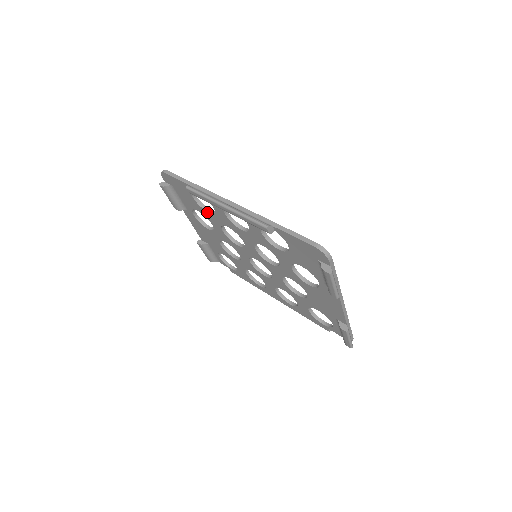
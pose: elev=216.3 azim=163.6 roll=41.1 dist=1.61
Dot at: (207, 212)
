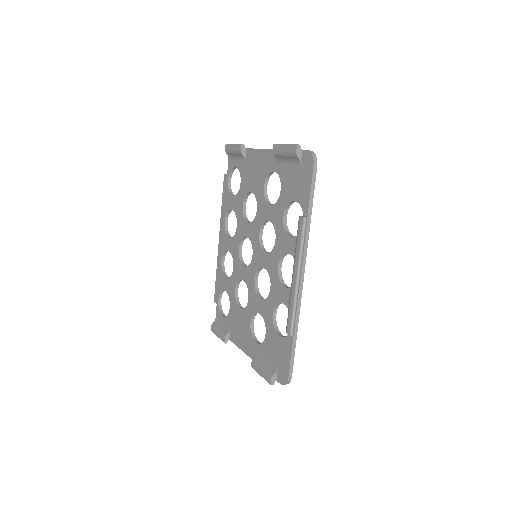
Dot at: (283, 213)
